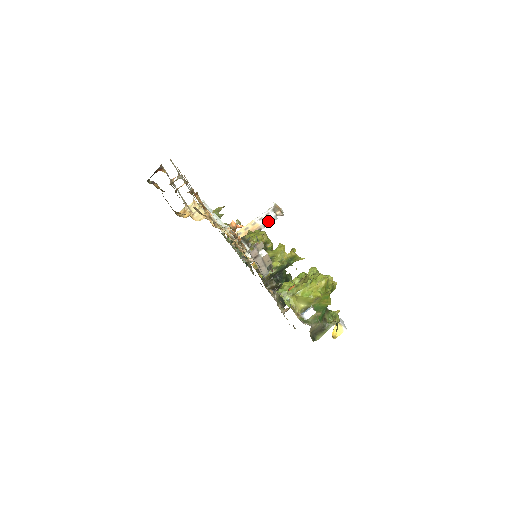
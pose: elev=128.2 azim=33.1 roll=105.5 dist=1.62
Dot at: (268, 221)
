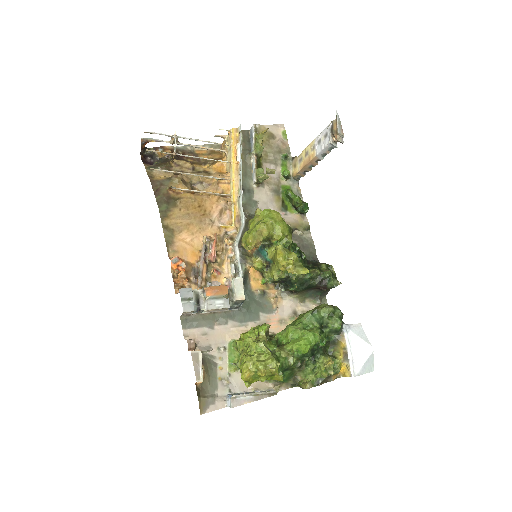
Dot at: (324, 150)
